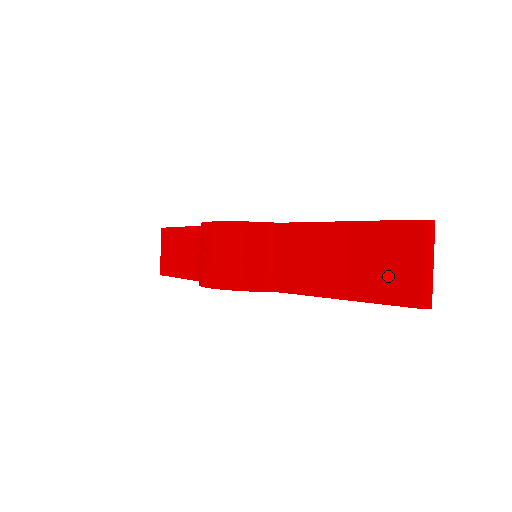
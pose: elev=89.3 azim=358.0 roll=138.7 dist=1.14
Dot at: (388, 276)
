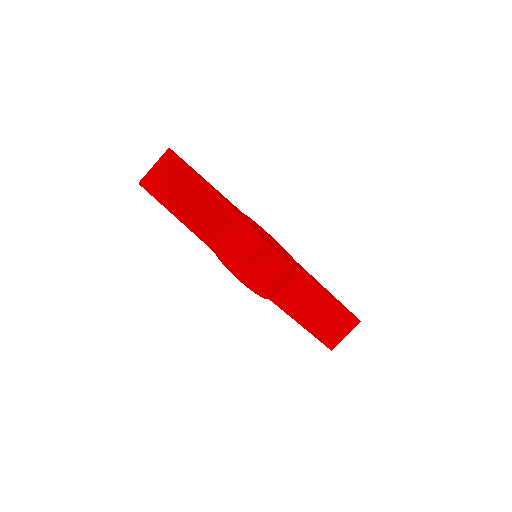
Dot at: (330, 331)
